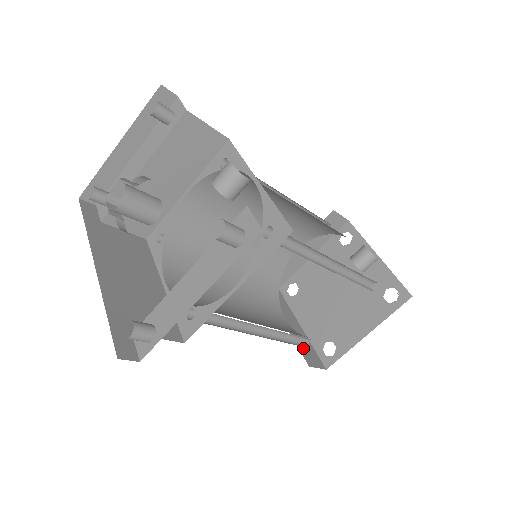
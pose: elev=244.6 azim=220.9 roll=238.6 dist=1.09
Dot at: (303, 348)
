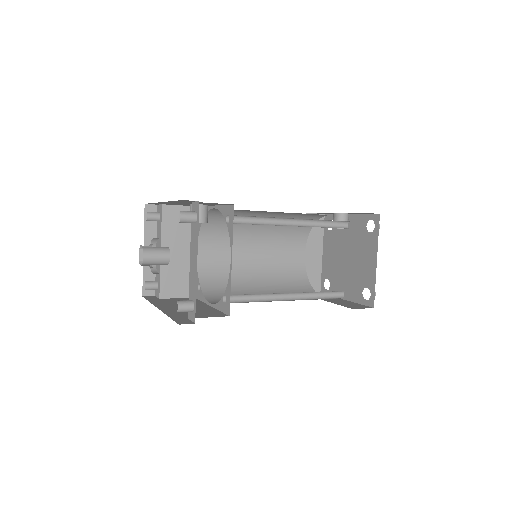
Dot at: (347, 305)
